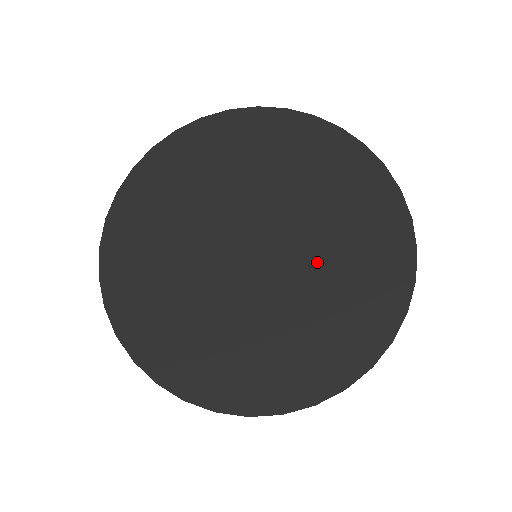
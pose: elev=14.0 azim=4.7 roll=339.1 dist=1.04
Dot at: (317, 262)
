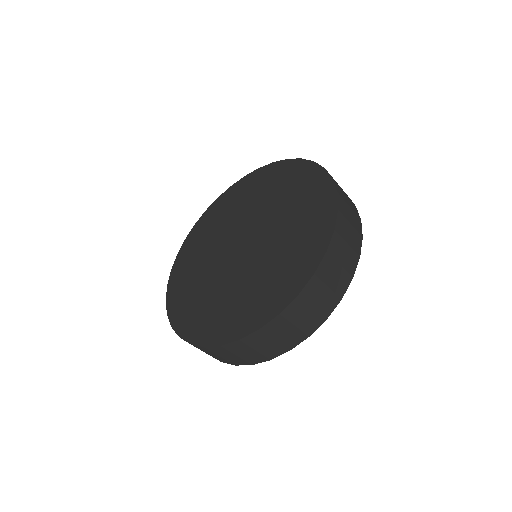
Dot at: (278, 225)
